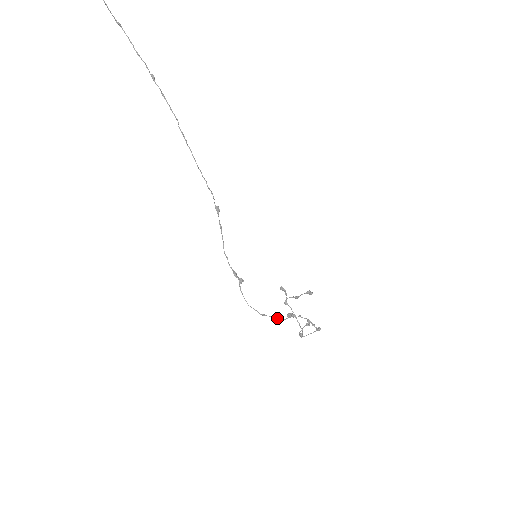
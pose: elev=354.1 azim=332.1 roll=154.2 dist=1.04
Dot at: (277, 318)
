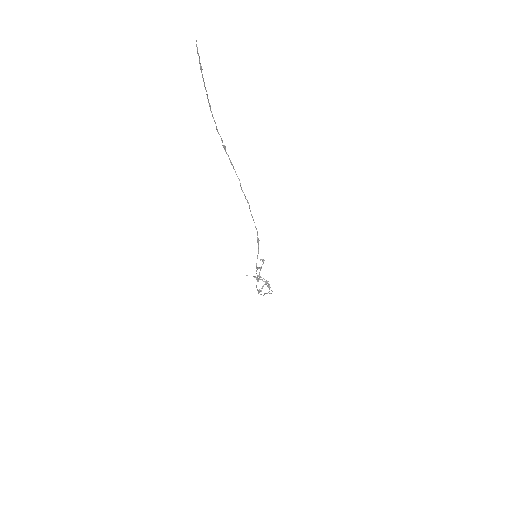
Dot at: (269, 293)
